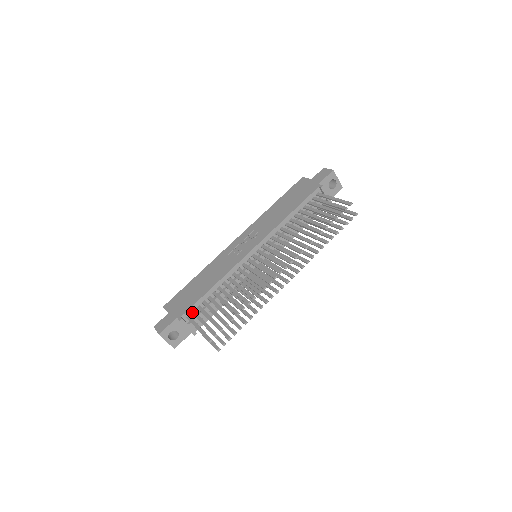
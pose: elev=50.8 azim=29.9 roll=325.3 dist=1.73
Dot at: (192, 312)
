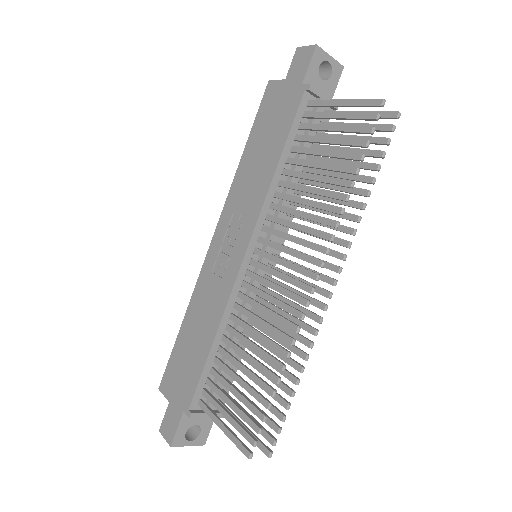
Dot at: (201, 393)
